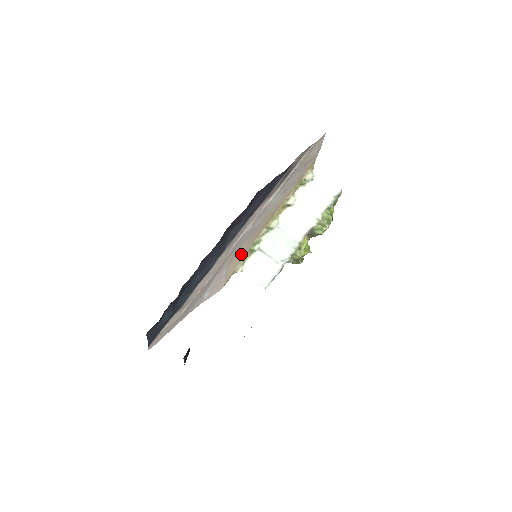
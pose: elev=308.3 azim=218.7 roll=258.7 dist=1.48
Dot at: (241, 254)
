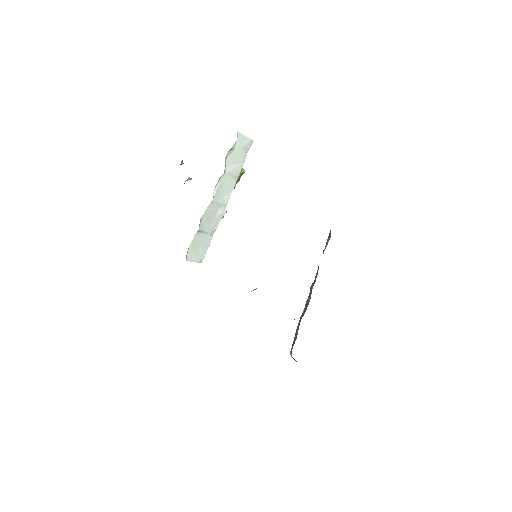
Dot at: occluded
